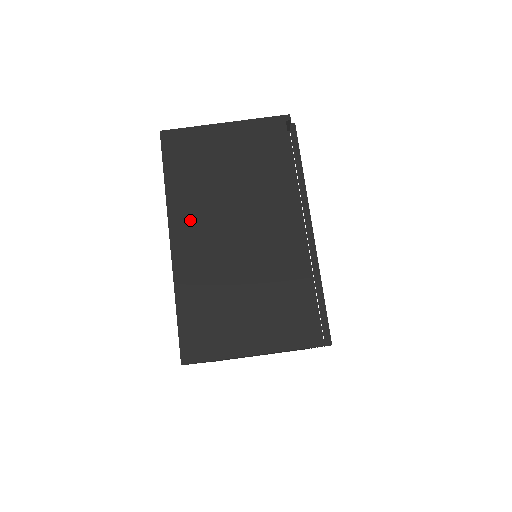
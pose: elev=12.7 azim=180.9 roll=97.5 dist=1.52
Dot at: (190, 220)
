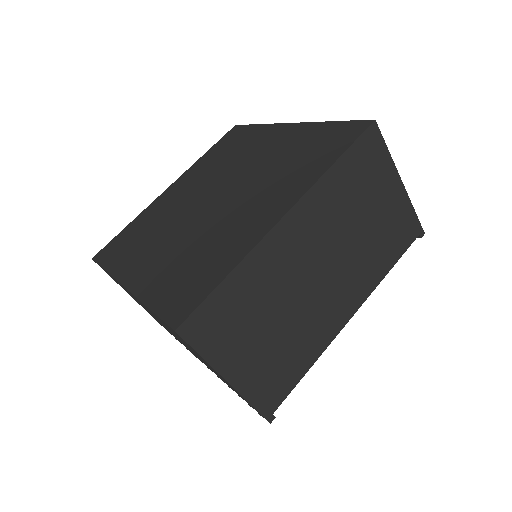
Dot at: (312, 220)
